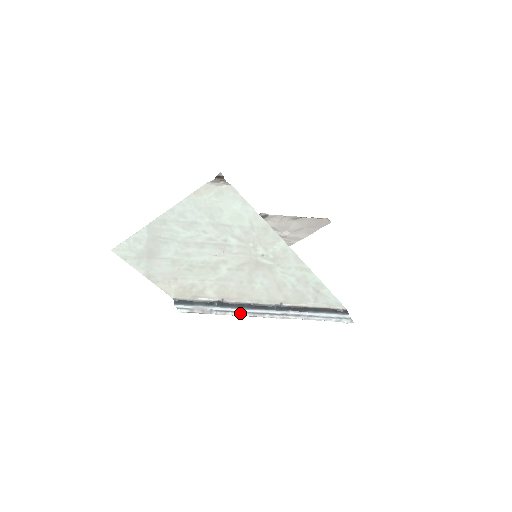
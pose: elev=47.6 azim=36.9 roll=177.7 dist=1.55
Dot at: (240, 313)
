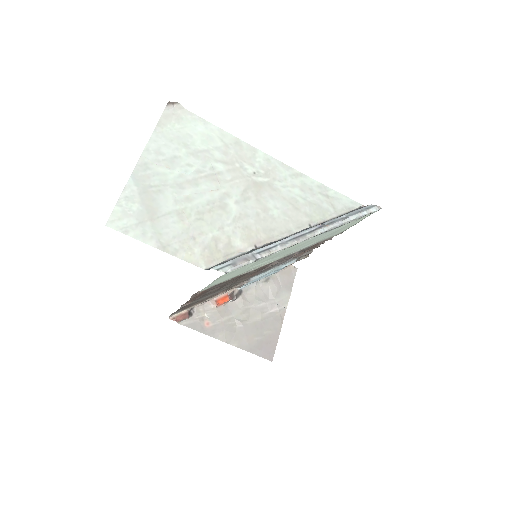
Dot at: (282, 244)
